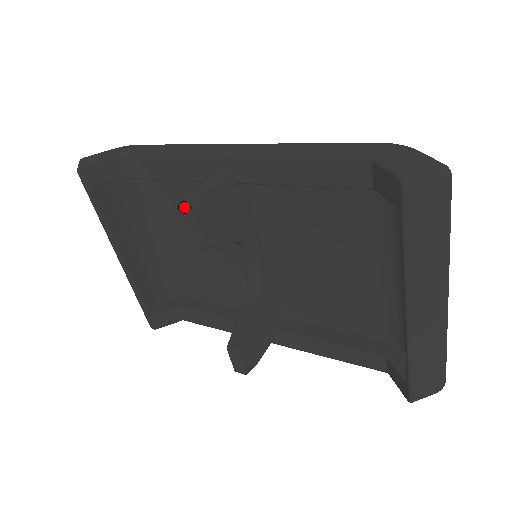
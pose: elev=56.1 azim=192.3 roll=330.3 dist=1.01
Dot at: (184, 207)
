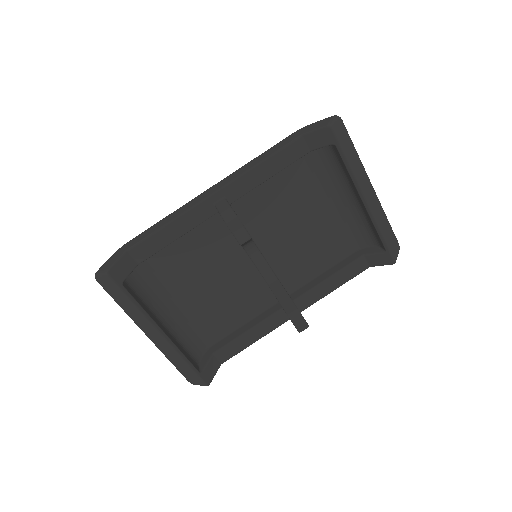
Dot at: (228, 218)
